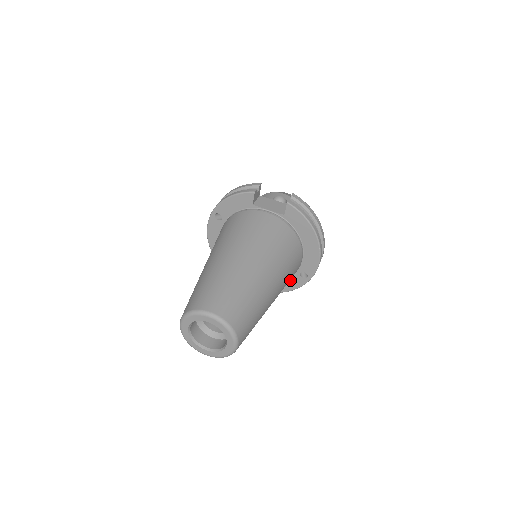
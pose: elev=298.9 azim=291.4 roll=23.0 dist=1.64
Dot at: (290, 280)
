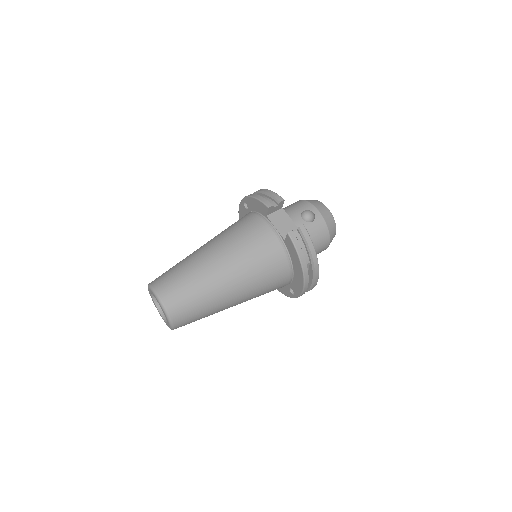
Dot at: (283, 287)
